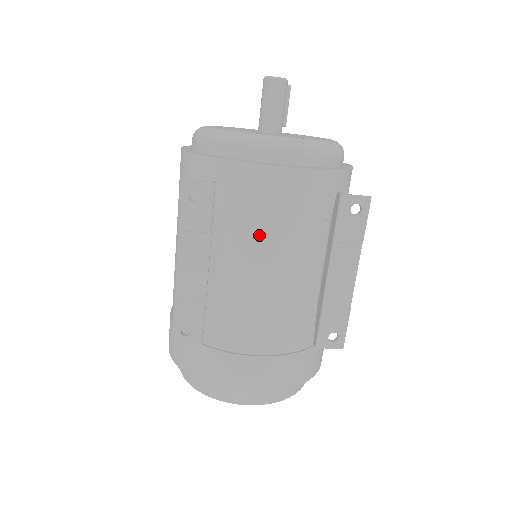
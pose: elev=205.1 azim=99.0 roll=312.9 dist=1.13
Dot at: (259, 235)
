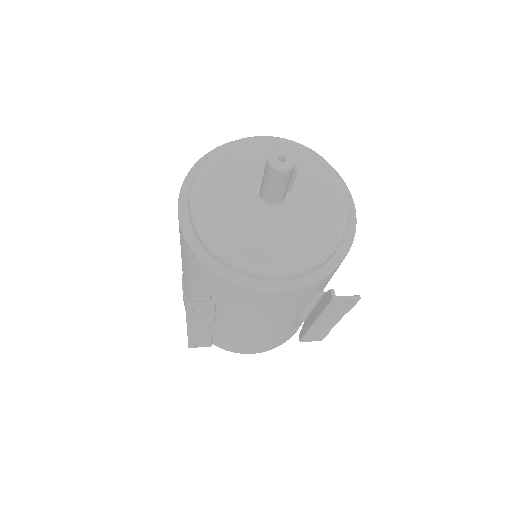
Dot at: (256, 314)
